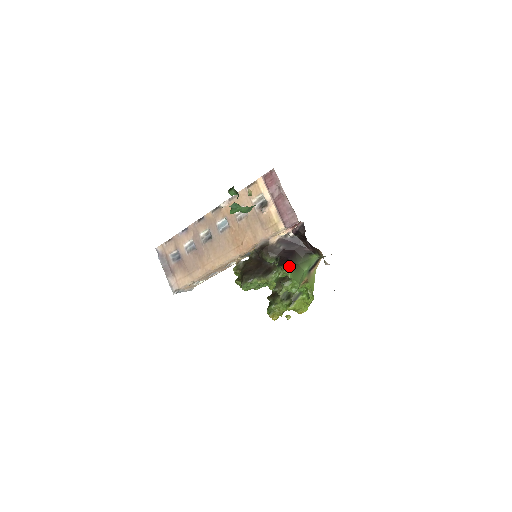
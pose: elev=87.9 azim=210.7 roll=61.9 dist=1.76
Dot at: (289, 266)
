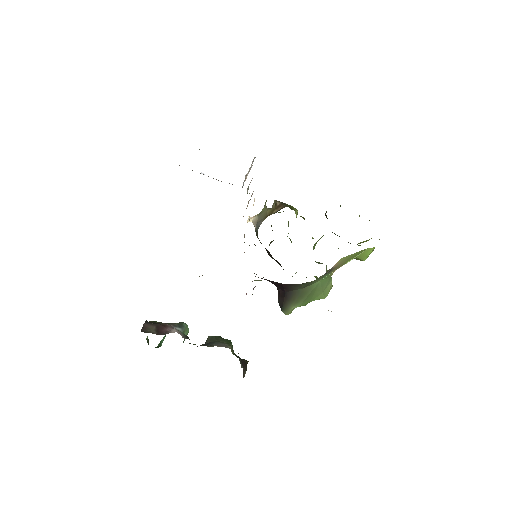
Dot at: (291, 303)
